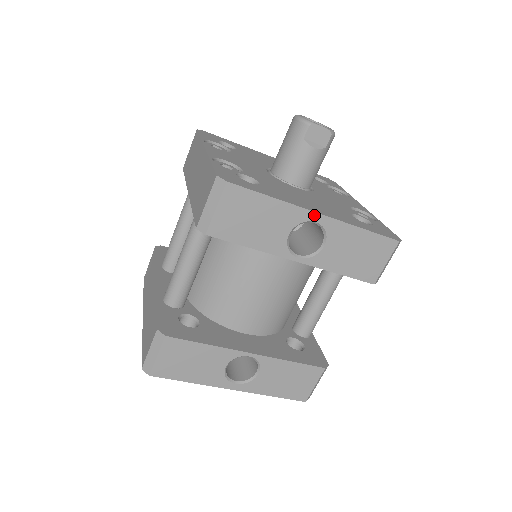
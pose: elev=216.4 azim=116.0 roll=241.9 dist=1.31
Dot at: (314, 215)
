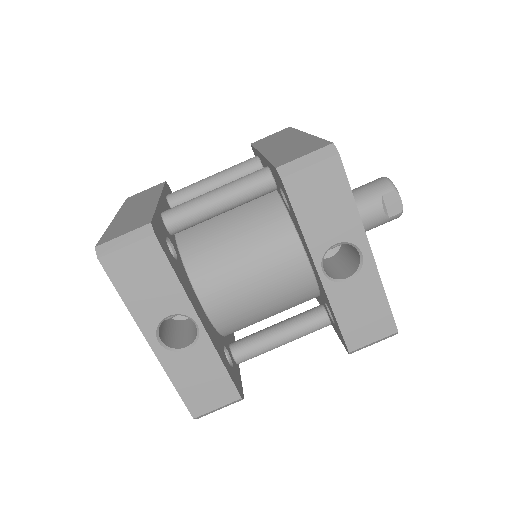
Dot at: (367, 247)
